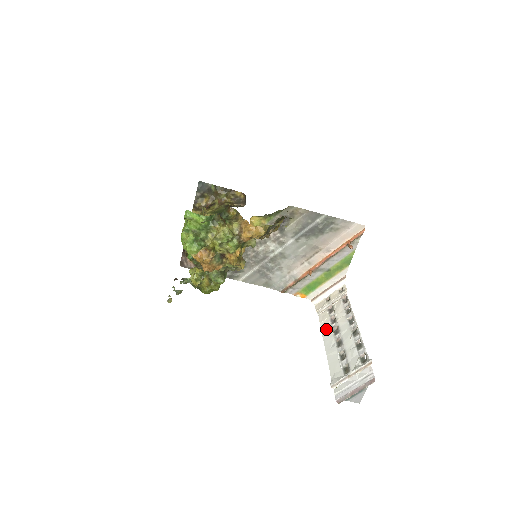
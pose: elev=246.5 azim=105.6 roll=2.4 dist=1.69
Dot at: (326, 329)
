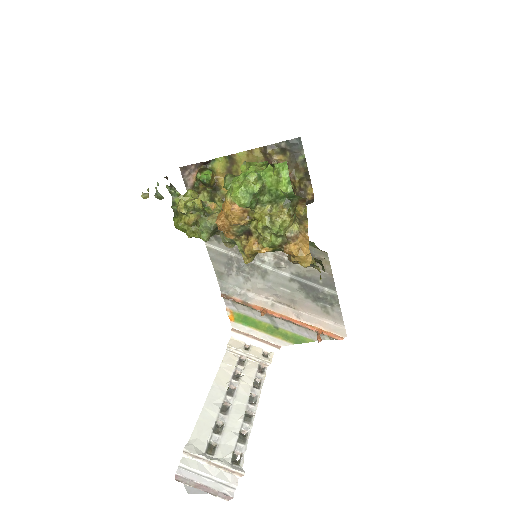
Dot at: (223, 376)
